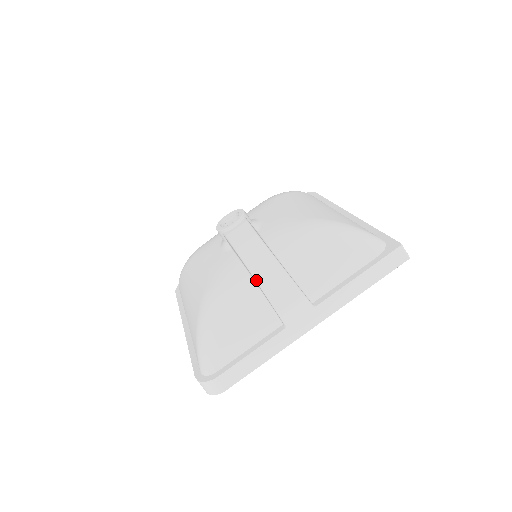
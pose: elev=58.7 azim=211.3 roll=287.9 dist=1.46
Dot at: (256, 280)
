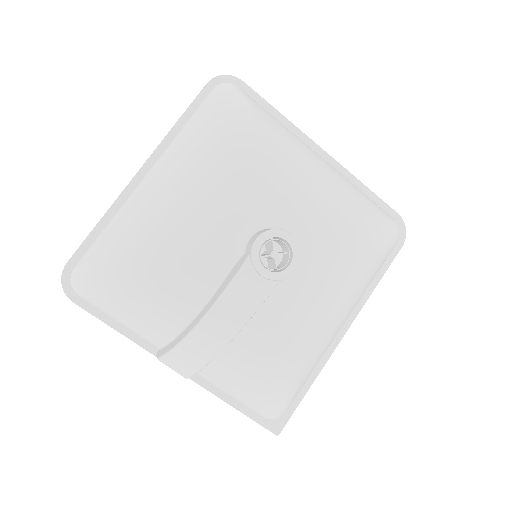
Dot at: (181, 343)
